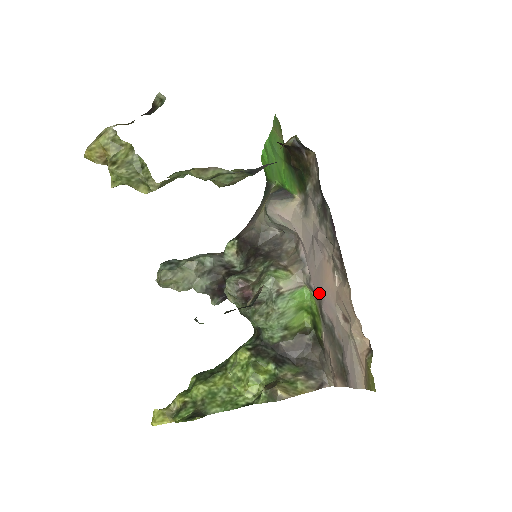
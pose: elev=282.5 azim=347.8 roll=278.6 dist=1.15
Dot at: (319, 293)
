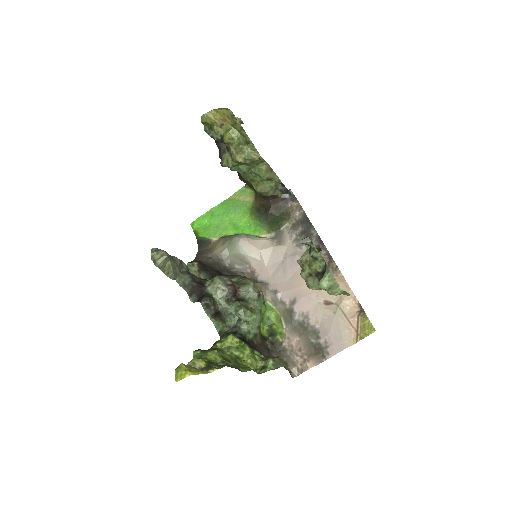
Dot at: (292, 296)
